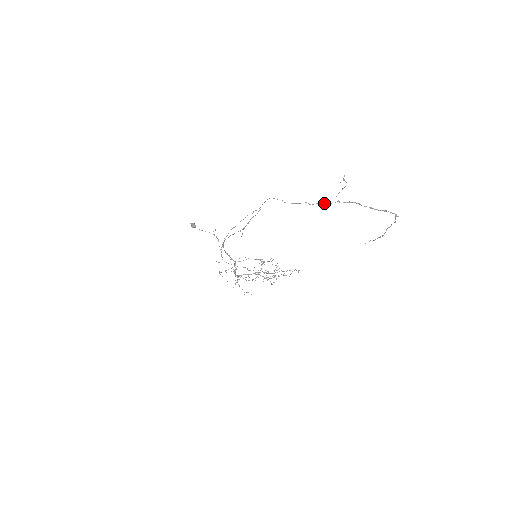
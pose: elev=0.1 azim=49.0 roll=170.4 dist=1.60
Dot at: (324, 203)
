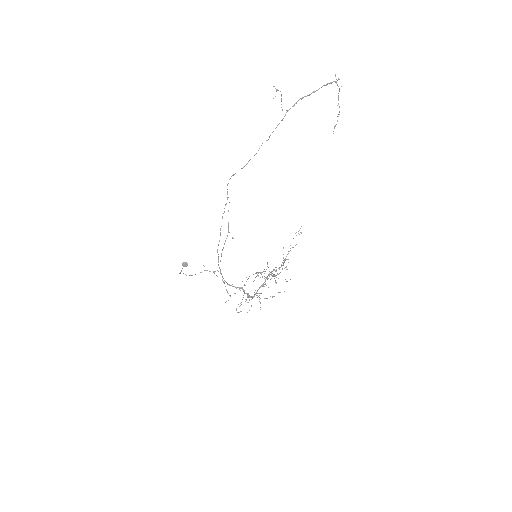
Dot at: occluded
